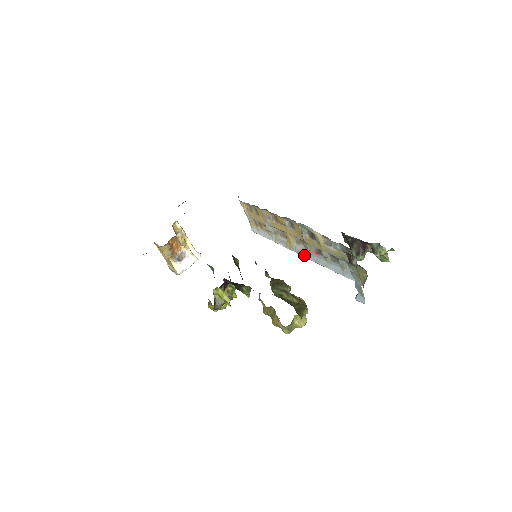
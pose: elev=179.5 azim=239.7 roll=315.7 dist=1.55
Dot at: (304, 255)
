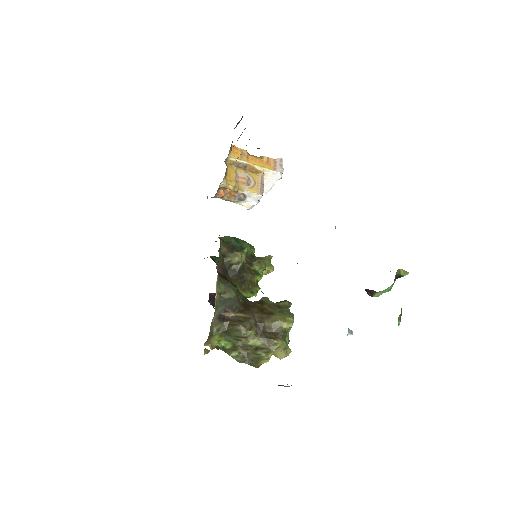
Dot at: occluded
